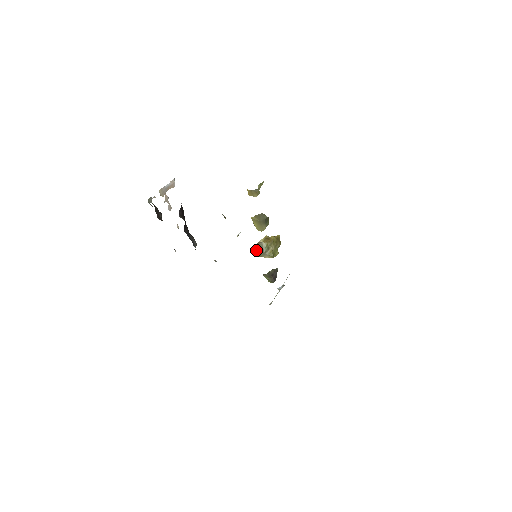
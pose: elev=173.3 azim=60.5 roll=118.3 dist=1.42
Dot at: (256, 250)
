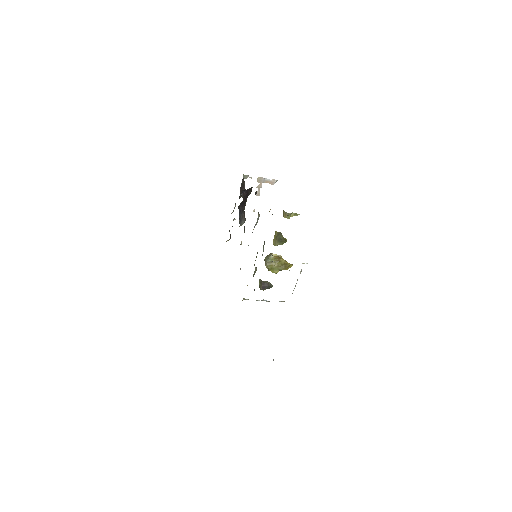
Dot at: (265, 257)
